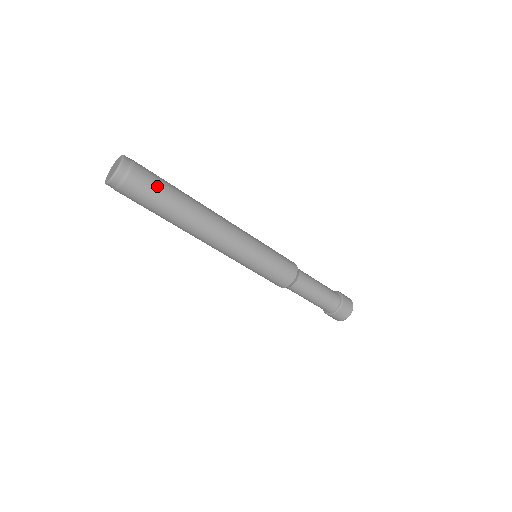
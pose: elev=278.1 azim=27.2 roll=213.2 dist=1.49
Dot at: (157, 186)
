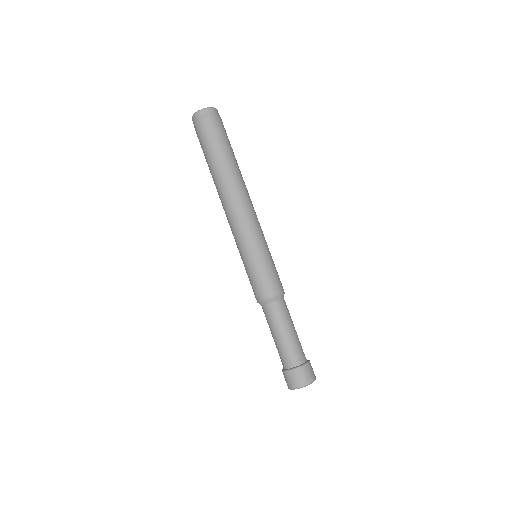
Dot at: (219, 138)
